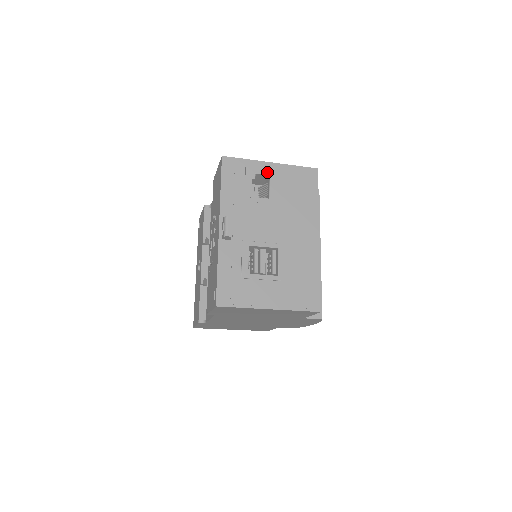
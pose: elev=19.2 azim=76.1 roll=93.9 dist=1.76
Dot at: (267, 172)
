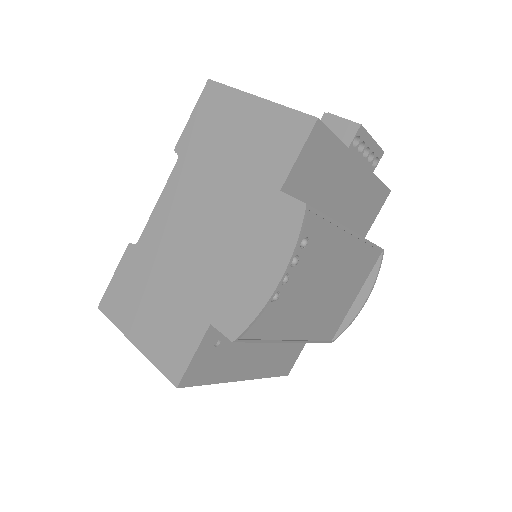
Dot at: occluded
